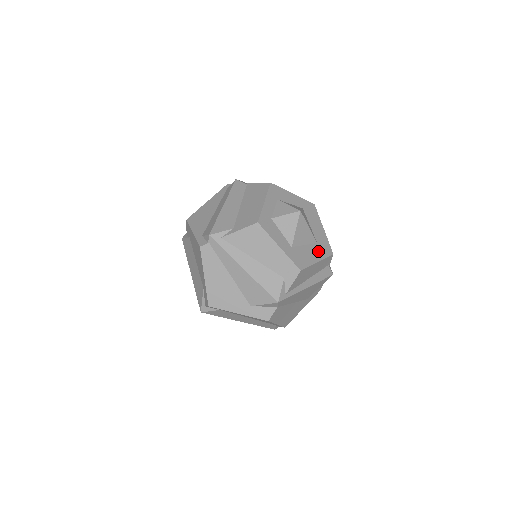
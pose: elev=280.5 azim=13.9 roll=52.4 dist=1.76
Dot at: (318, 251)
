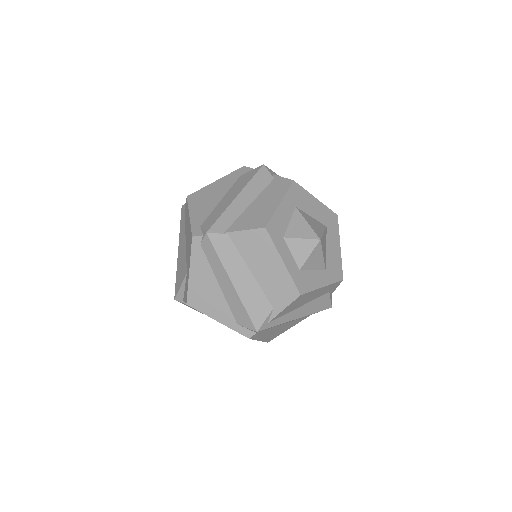
Dot at: (333, 235)
